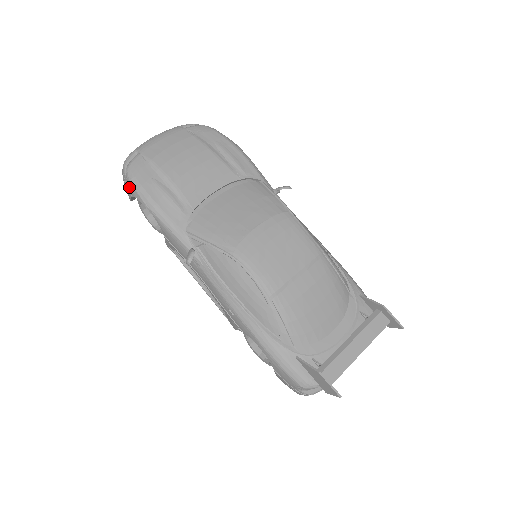
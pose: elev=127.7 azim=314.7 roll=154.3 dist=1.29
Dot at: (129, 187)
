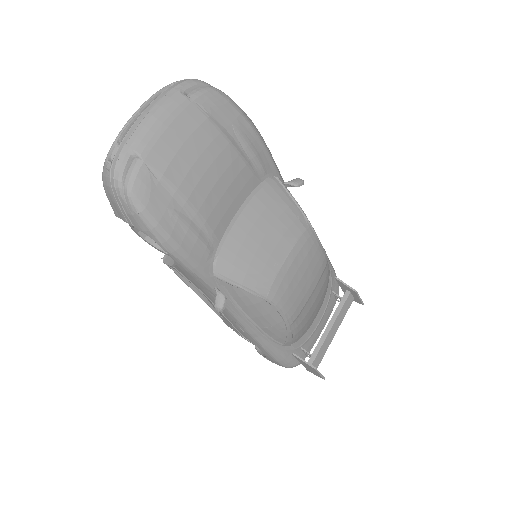
Dot at: (132, 218)
